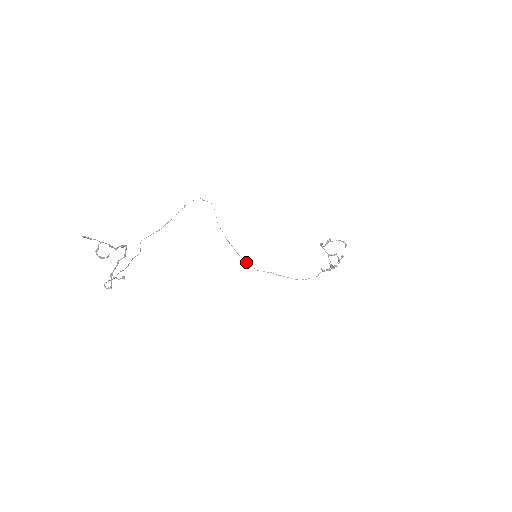
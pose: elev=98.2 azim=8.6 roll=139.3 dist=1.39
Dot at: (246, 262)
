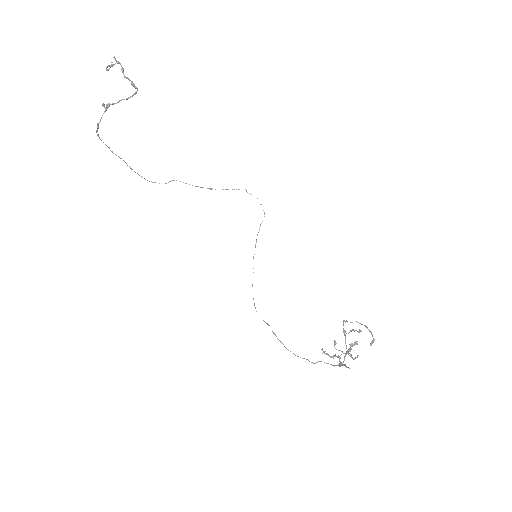
Dot at: occluded
